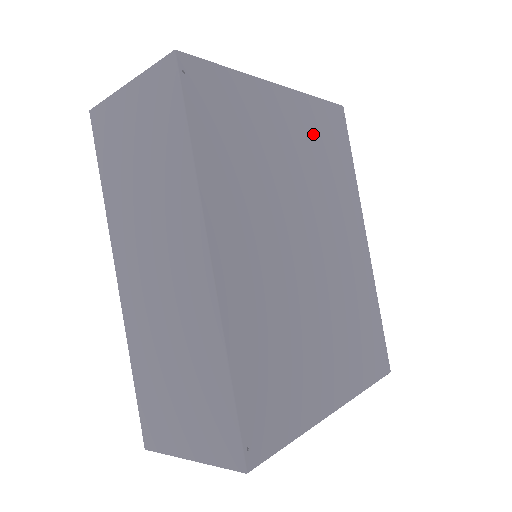
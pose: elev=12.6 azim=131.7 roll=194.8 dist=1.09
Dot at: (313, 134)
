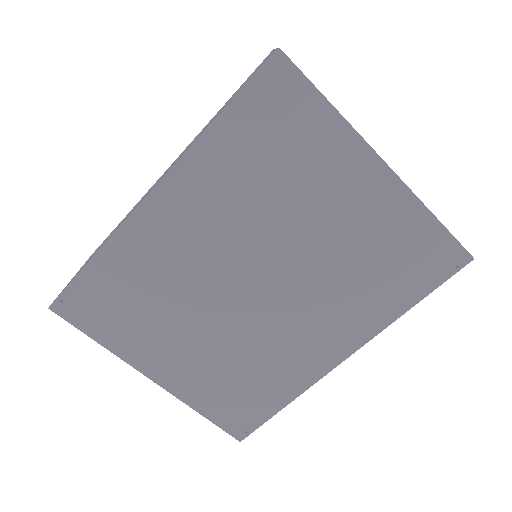
Dot at: (383, 235)
